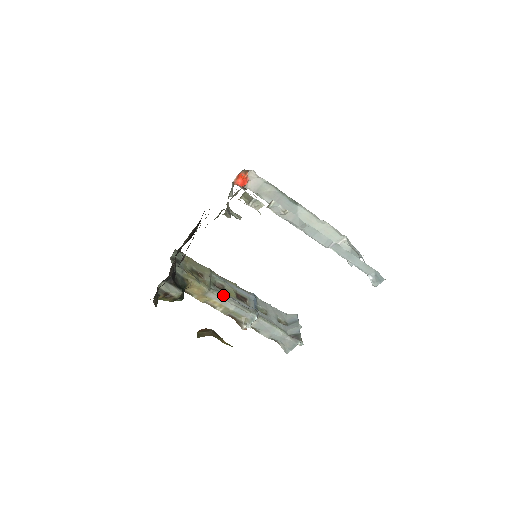
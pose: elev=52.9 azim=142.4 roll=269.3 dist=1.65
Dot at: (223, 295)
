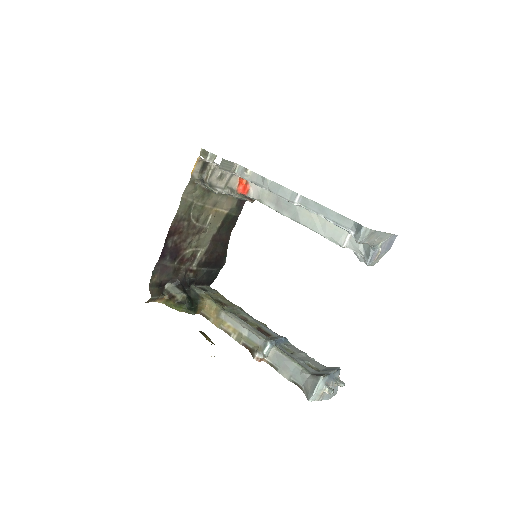
Dot at: (237, 317)
